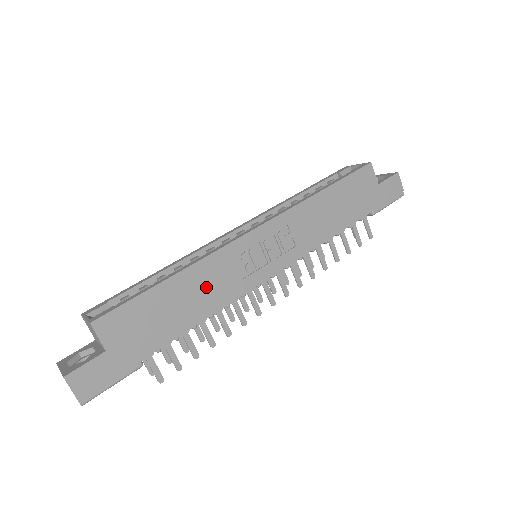
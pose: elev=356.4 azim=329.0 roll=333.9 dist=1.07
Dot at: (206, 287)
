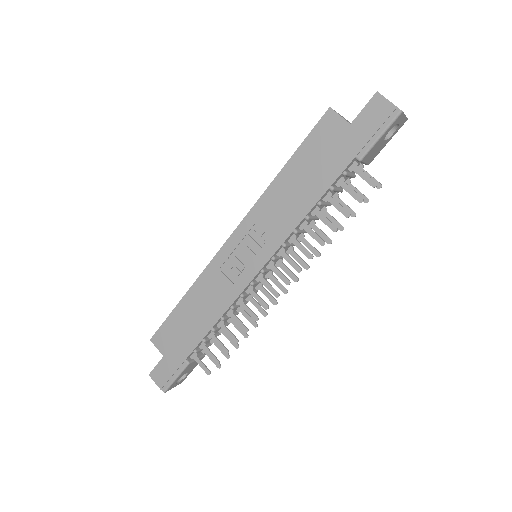
Dot at: (208, 298)
